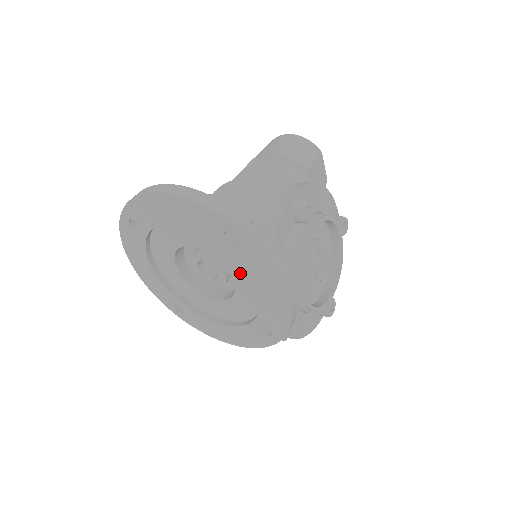
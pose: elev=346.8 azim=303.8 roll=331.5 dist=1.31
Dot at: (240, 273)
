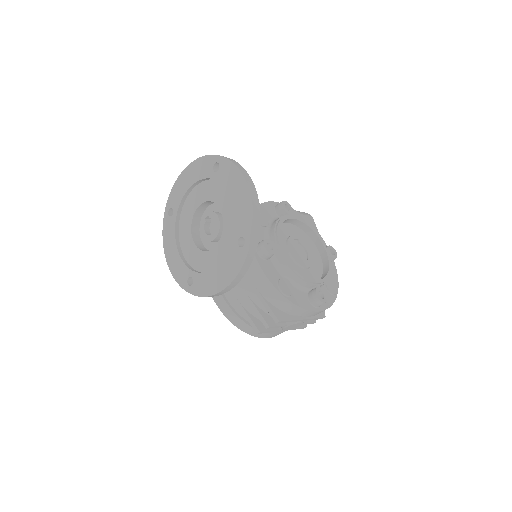
Dot at: (225, 202)
